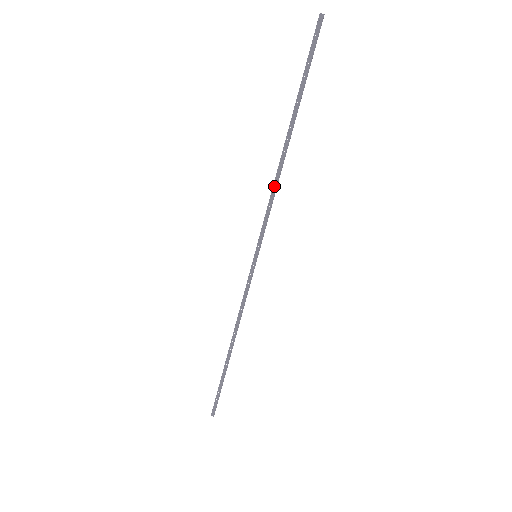
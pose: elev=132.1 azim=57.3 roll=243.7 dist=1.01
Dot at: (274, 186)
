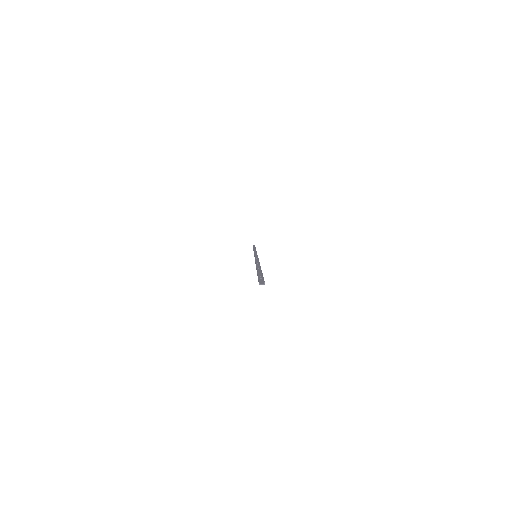
Dot at: occluded
